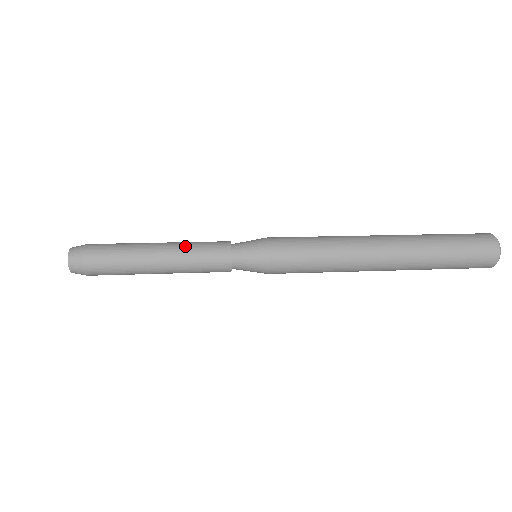
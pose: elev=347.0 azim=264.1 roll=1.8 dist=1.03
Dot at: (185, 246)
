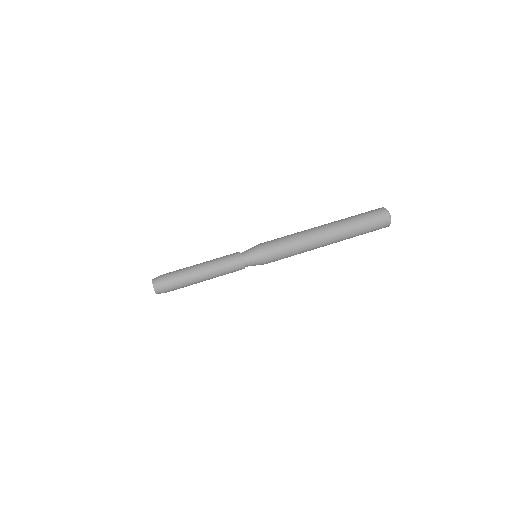
Dot at: (216, 261)
